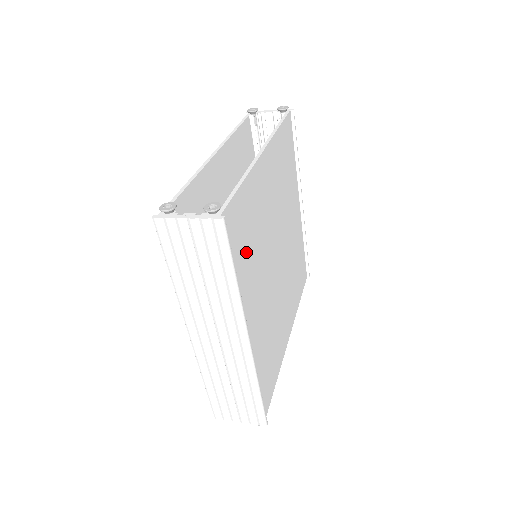
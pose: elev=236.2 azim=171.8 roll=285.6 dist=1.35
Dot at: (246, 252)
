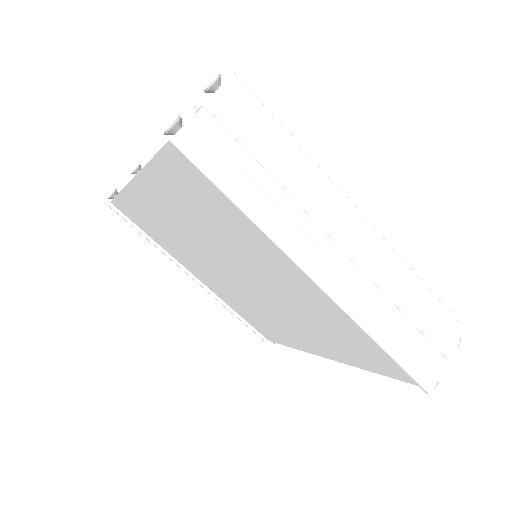
Dot at: occluded
